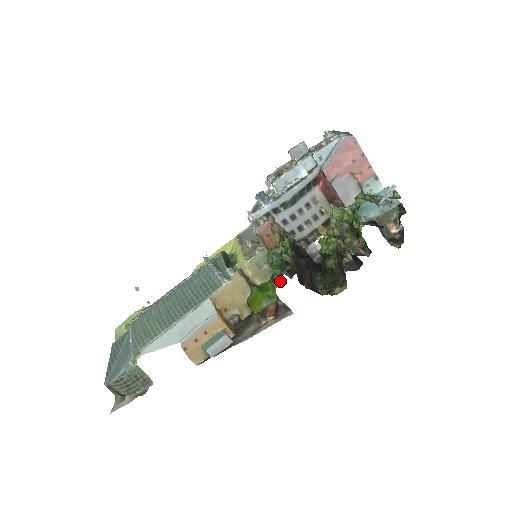
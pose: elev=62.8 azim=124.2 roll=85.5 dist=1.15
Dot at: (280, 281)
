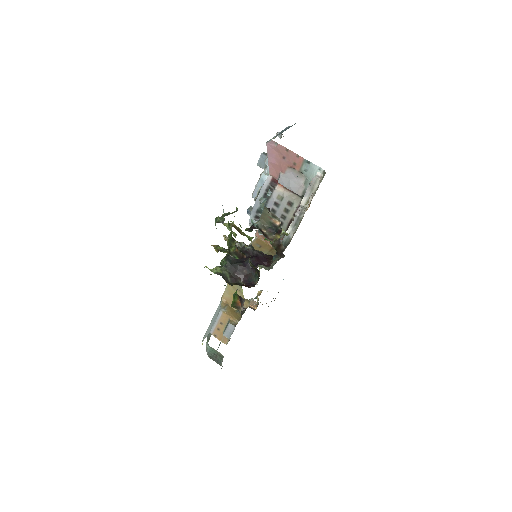
Dot at: occluded
